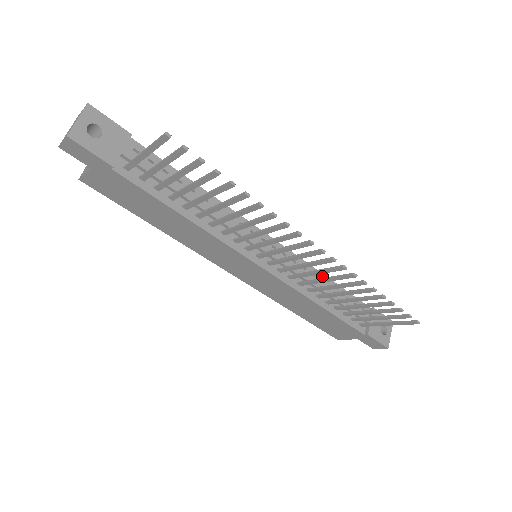
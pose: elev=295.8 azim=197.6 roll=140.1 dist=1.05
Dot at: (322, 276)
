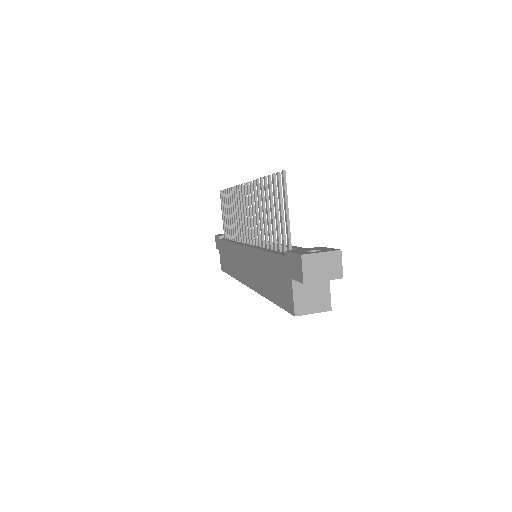
Dot at: occluded
